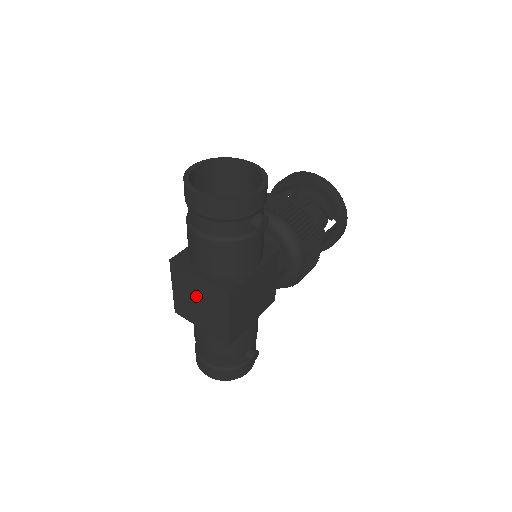
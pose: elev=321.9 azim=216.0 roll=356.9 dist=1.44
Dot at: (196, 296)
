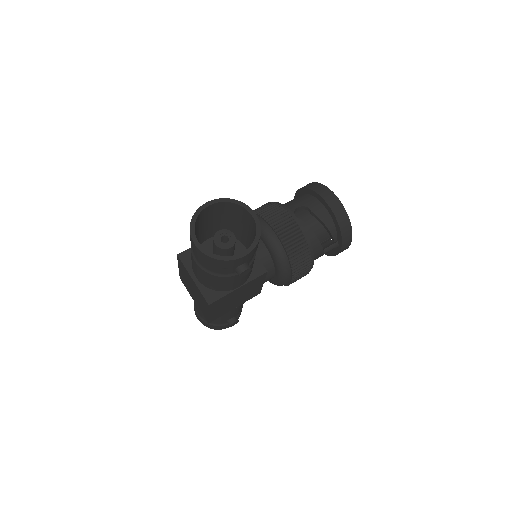
Dot at: (191, 285)
